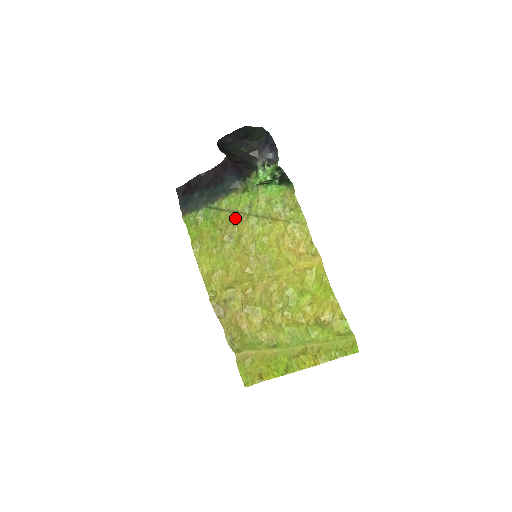
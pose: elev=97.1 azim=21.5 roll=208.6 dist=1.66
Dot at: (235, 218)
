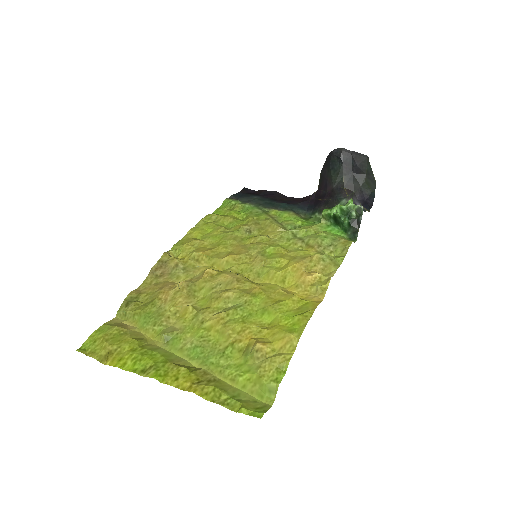
Dot at: (273, 222)
